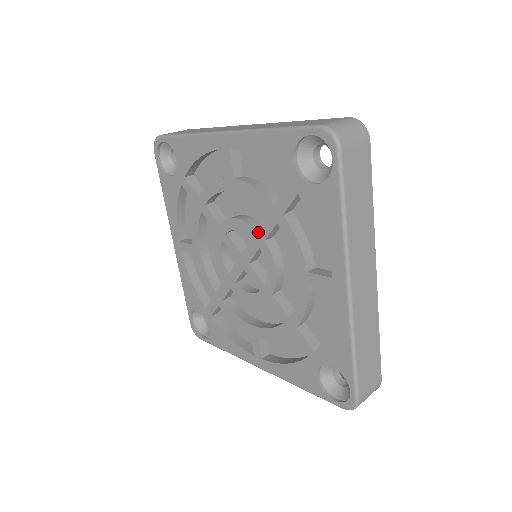
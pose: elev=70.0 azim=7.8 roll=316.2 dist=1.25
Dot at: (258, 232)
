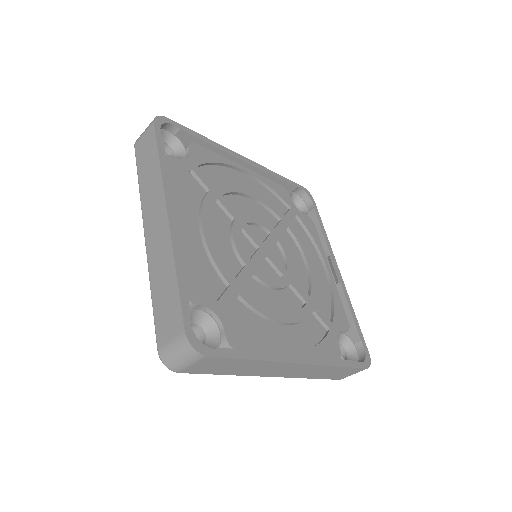
Dot at: occluded
